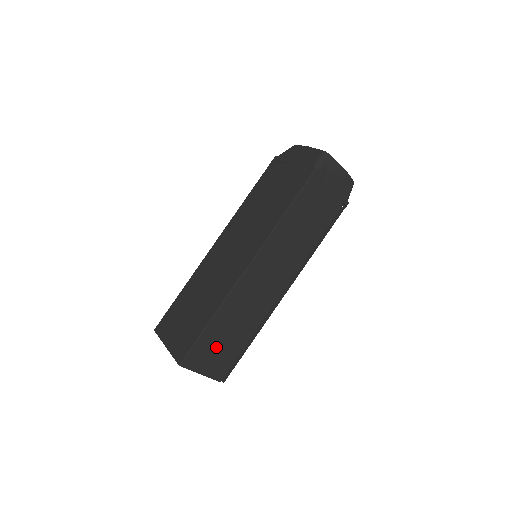
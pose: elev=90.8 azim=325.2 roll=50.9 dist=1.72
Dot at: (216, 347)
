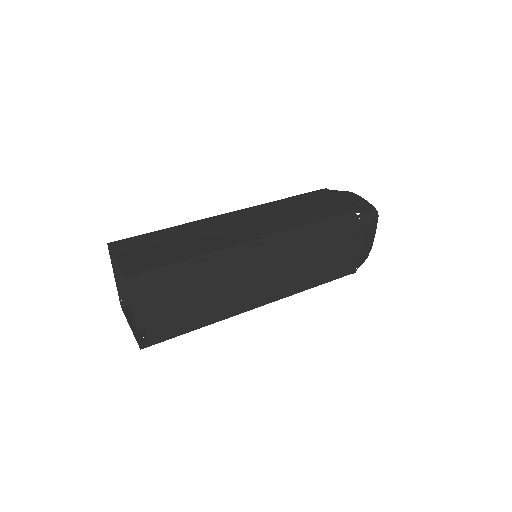
Dot at: (152, 248)
